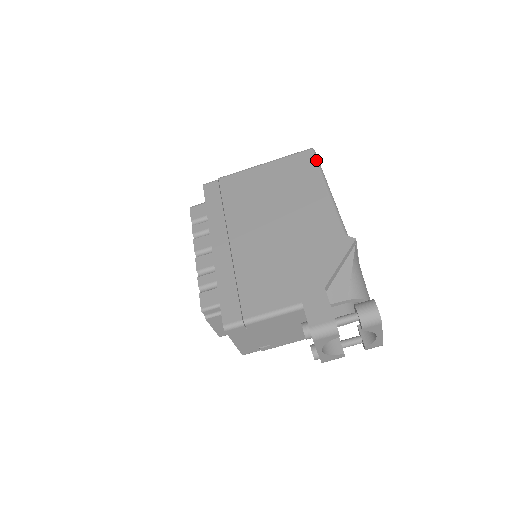
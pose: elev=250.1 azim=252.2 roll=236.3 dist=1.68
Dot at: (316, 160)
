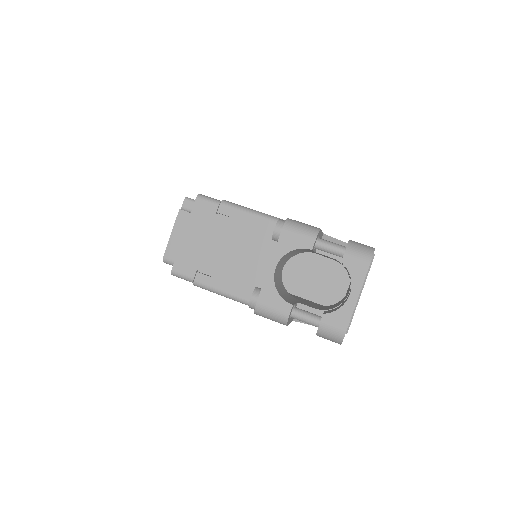
Dot at: occluded
